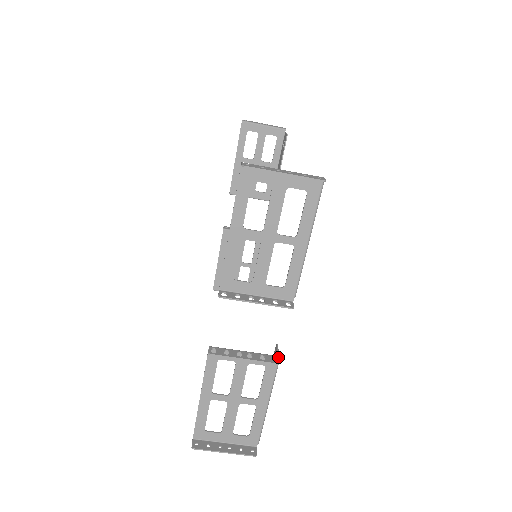
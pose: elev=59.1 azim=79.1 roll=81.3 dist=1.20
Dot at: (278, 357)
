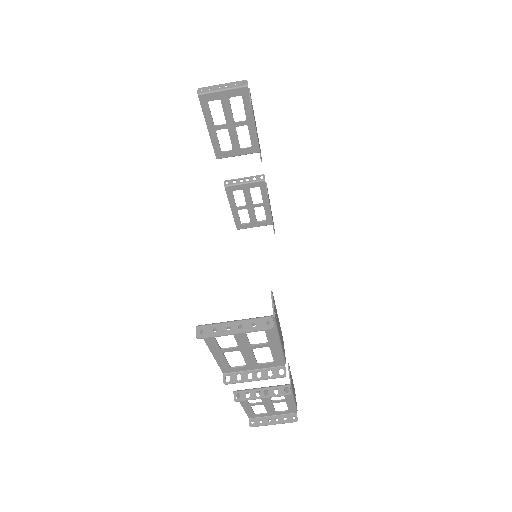
Dot at: (289, 387)
